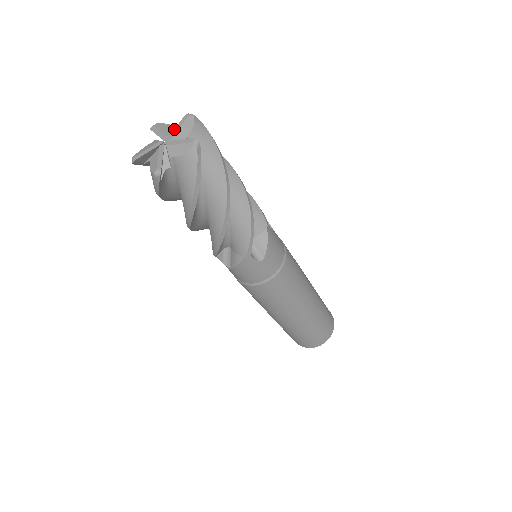
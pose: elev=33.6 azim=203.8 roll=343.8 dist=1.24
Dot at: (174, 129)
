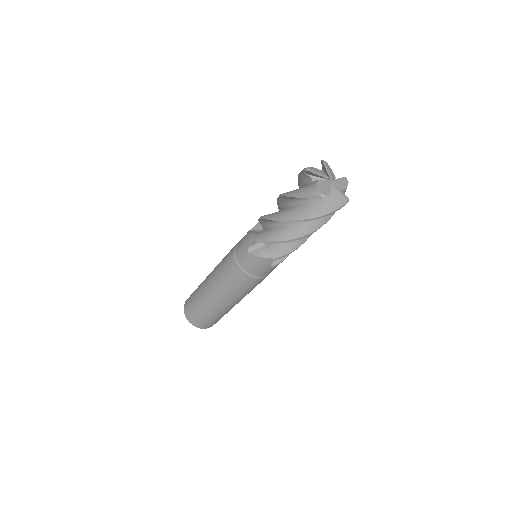
Dot at: (337, 179)
